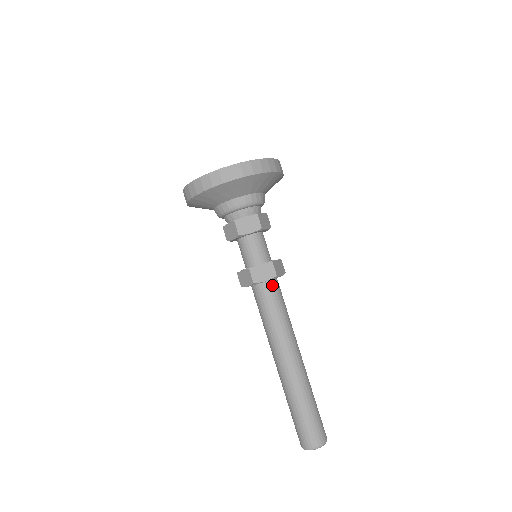
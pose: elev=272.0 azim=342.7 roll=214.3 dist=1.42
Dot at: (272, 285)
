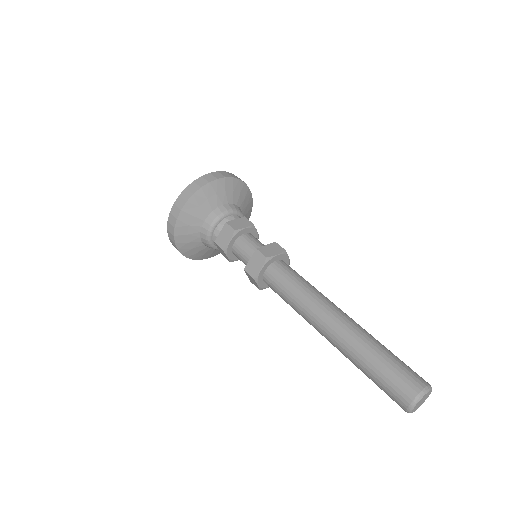
Dot at: (284, 263)
